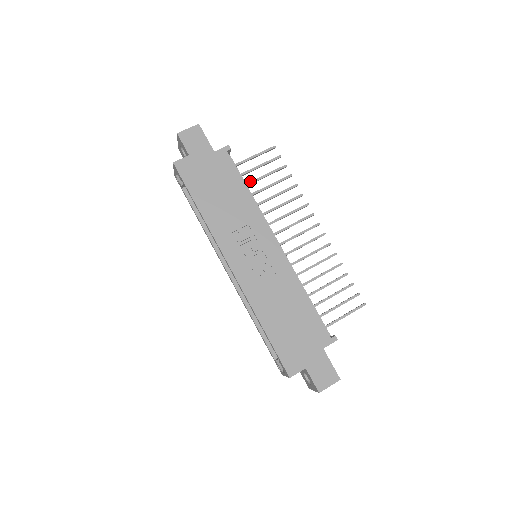
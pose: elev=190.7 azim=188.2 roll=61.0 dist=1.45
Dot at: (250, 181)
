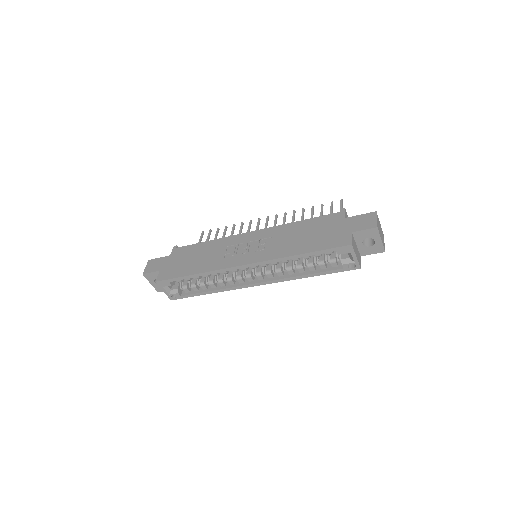
Dot at: occluded
